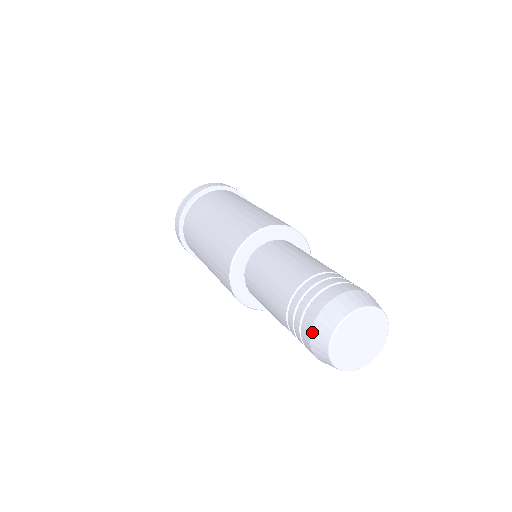
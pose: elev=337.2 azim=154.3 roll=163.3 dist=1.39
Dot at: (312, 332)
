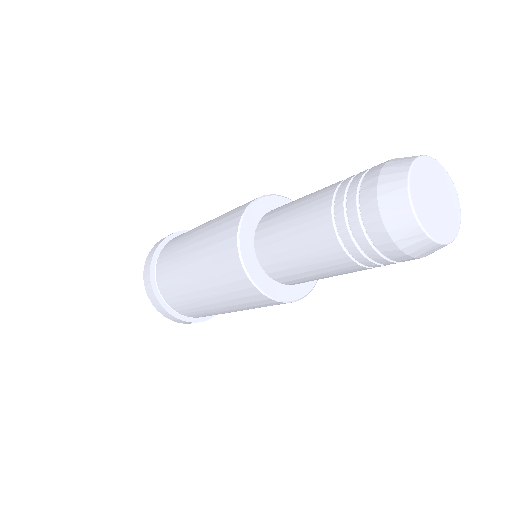
Dot at: (391, 160)
